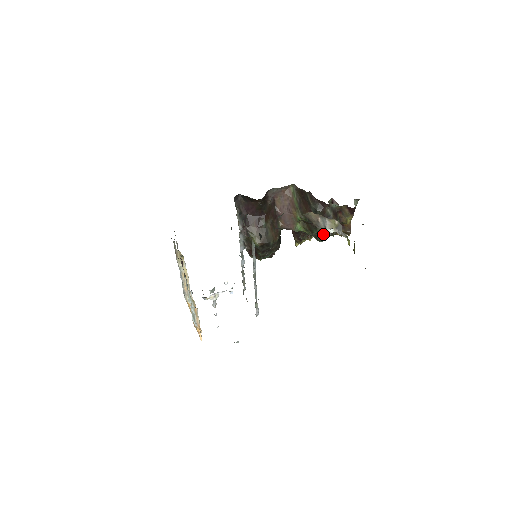
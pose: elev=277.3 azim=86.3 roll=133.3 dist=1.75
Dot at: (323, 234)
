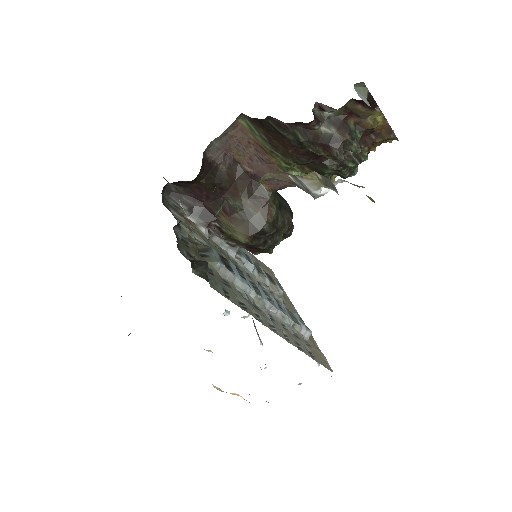
Dot at: occluded
